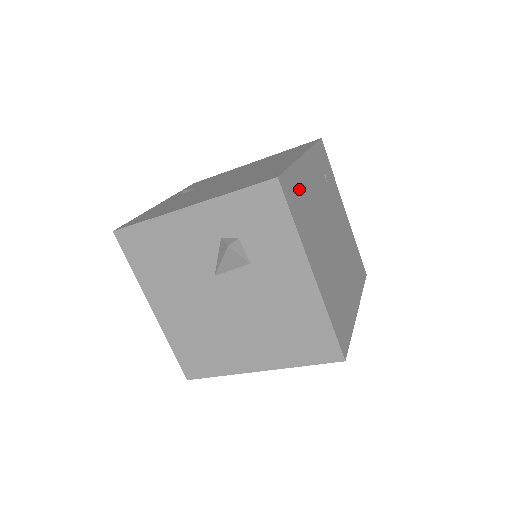
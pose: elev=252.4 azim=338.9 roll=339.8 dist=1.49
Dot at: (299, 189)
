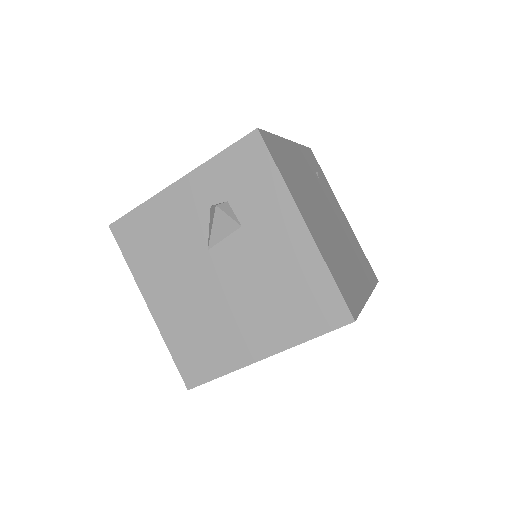
Dot at: (284, 156)
